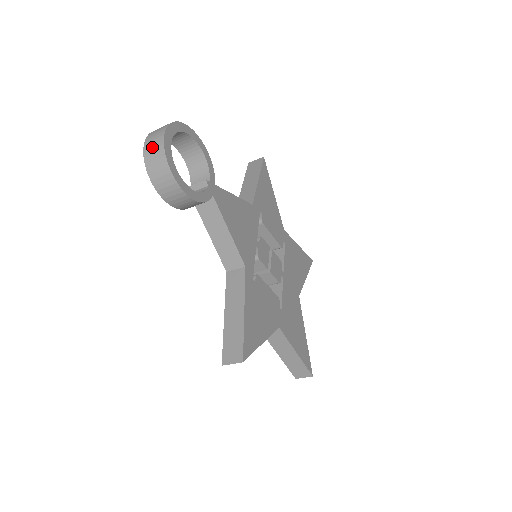
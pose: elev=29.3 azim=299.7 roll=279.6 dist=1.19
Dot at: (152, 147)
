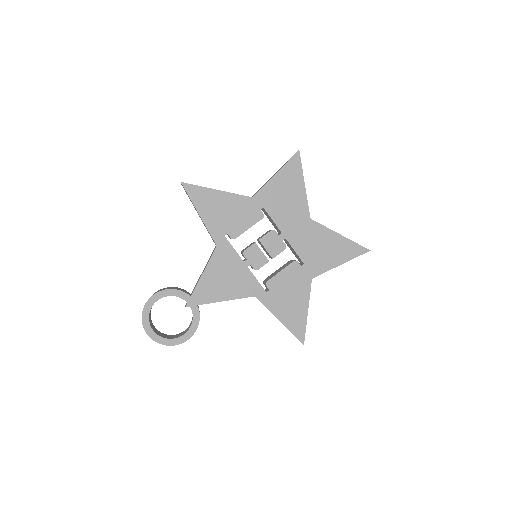
Dot at: occluded
